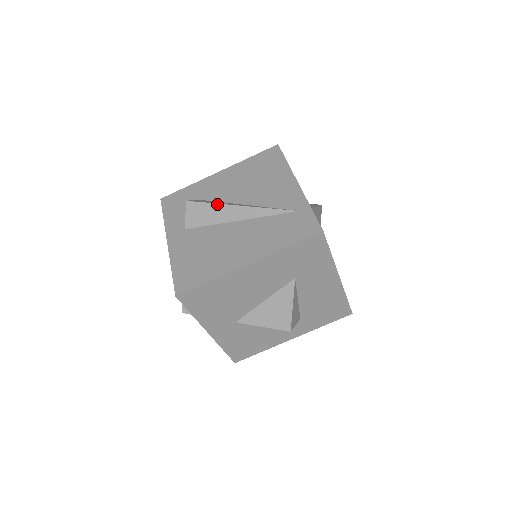
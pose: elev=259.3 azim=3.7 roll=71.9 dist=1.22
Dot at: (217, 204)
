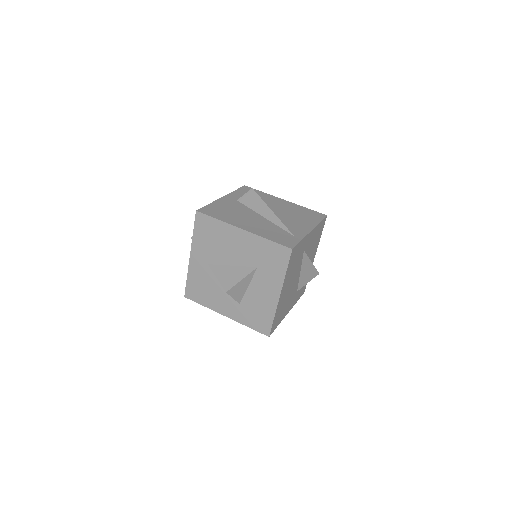
Dot at: (263, 201)
